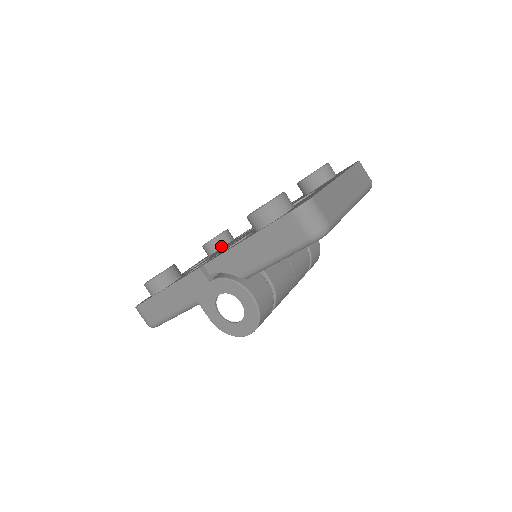
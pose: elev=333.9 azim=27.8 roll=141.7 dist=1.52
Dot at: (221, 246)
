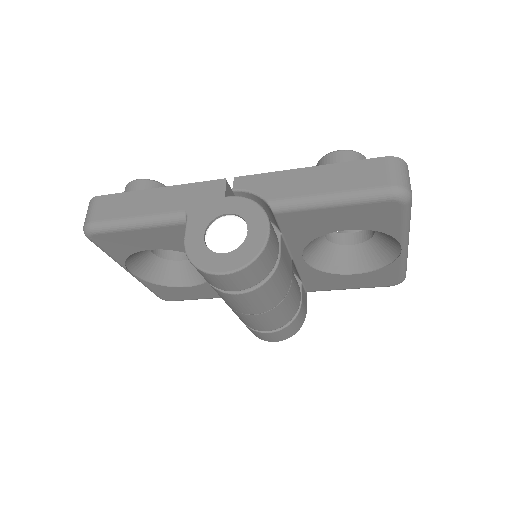
Dot at: occluded
